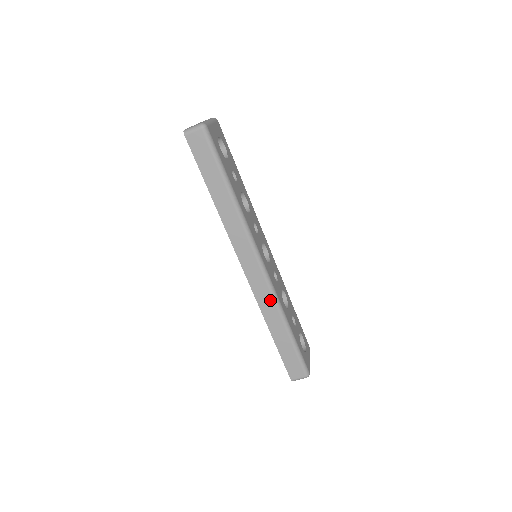
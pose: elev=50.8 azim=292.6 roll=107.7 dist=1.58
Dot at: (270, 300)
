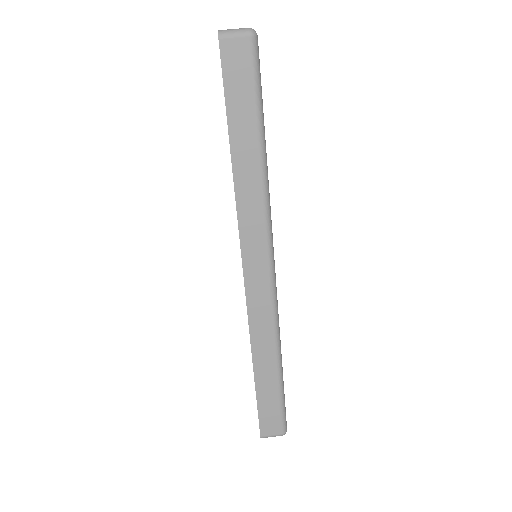
Dot at: (268, 324)
